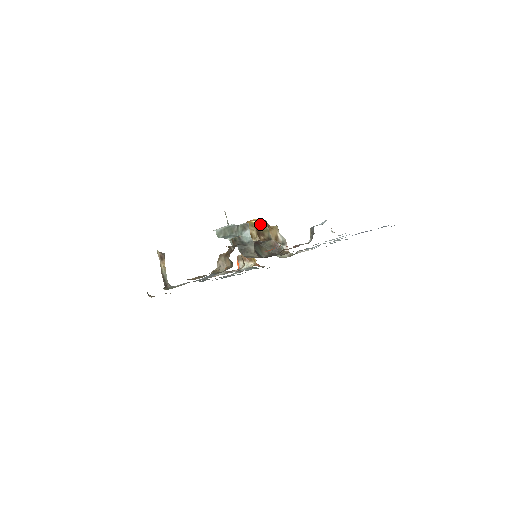
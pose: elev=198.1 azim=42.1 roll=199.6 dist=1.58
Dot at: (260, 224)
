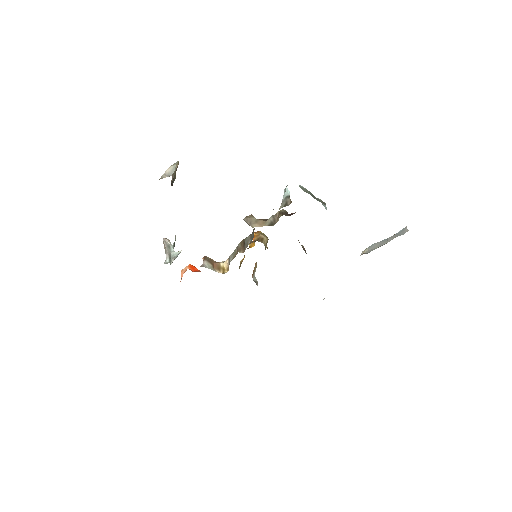
Dot at: occluded
